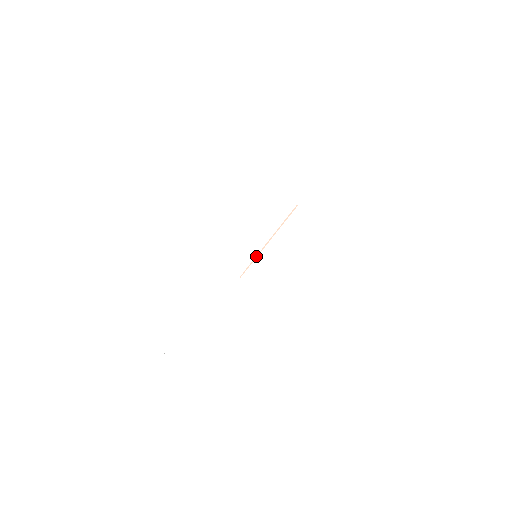
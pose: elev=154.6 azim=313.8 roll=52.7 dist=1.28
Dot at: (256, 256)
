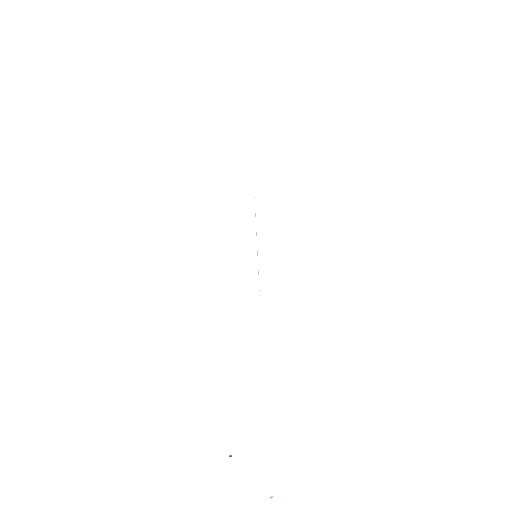
Dot at: occluded
